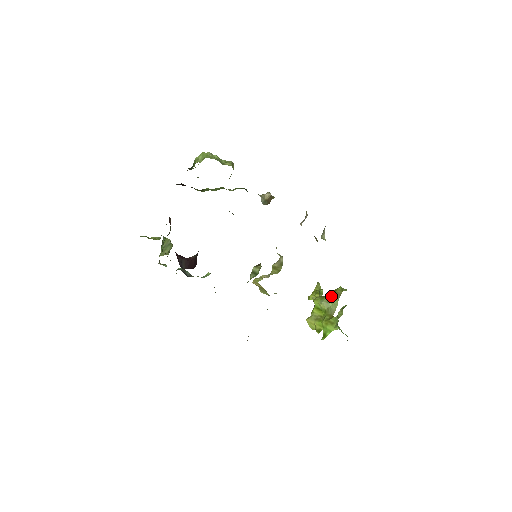
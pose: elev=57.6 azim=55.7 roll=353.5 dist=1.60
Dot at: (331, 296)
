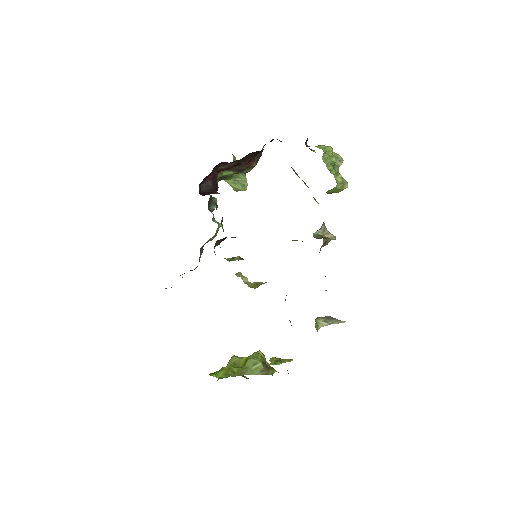
Dot at: (263, 366)
